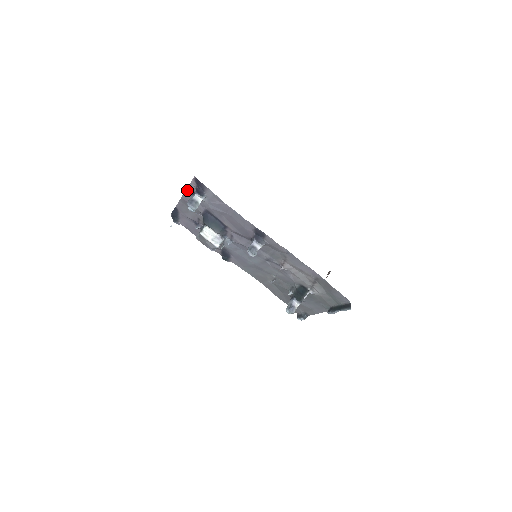
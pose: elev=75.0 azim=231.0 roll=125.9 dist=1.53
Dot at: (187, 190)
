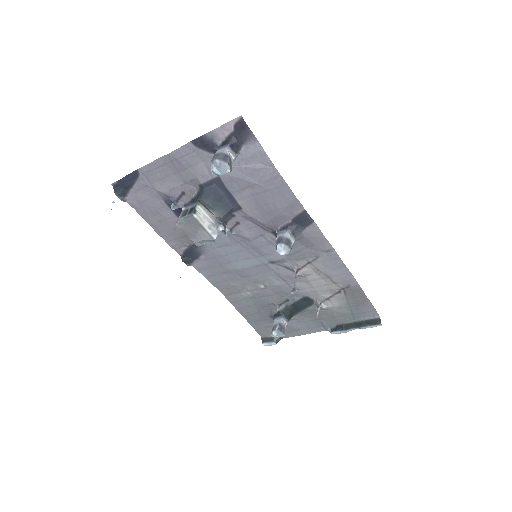
Dot at: (197, 140)
